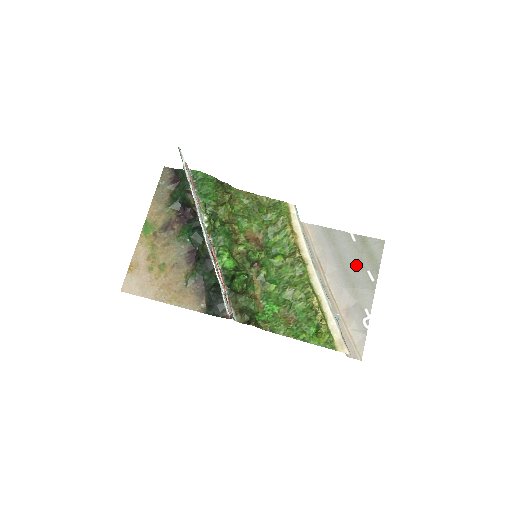
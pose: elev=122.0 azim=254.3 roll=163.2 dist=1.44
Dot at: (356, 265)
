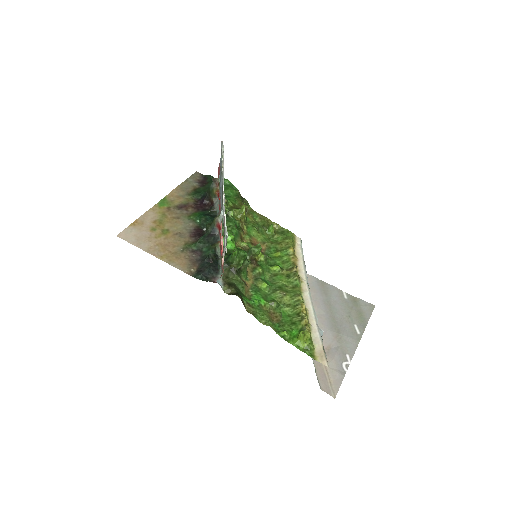
Dot at: (344, 316)
